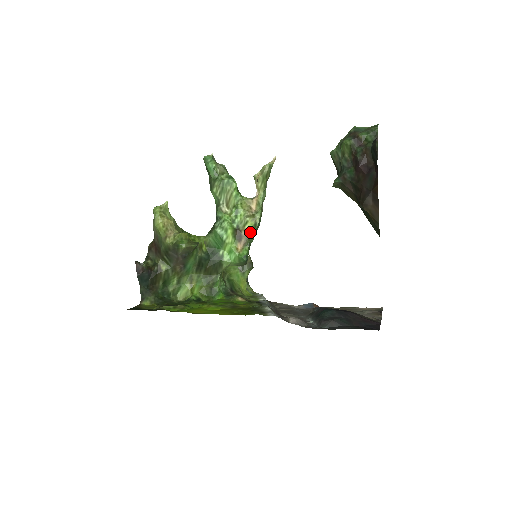
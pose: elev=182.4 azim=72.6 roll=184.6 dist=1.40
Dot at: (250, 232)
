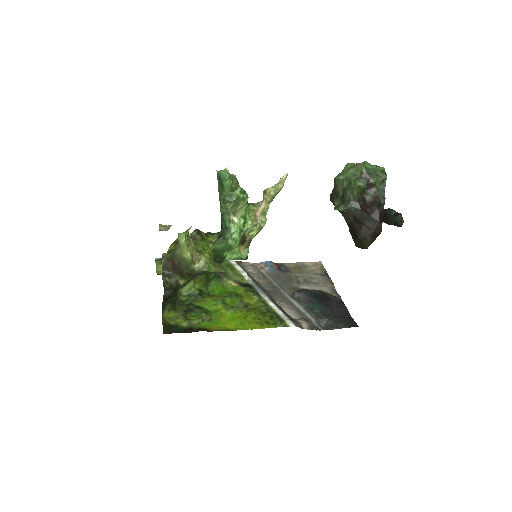
Dot at: (253, 237)
